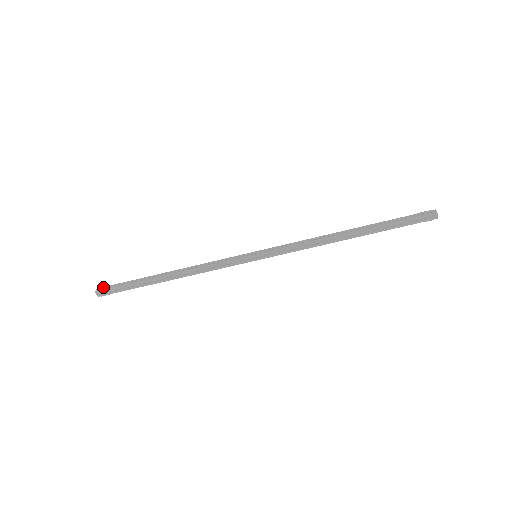
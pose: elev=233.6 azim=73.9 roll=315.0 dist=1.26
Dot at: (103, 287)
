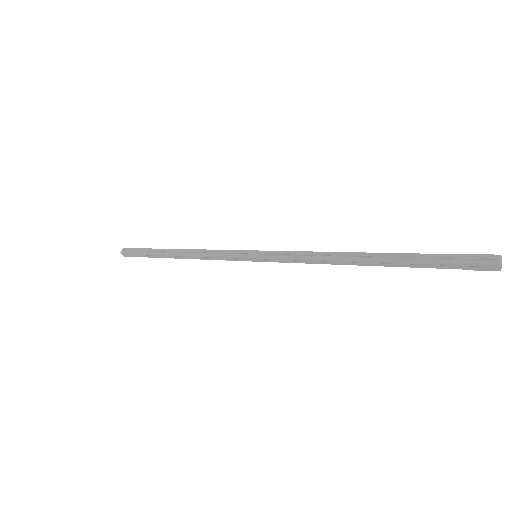
Dot at: (127, 248)
